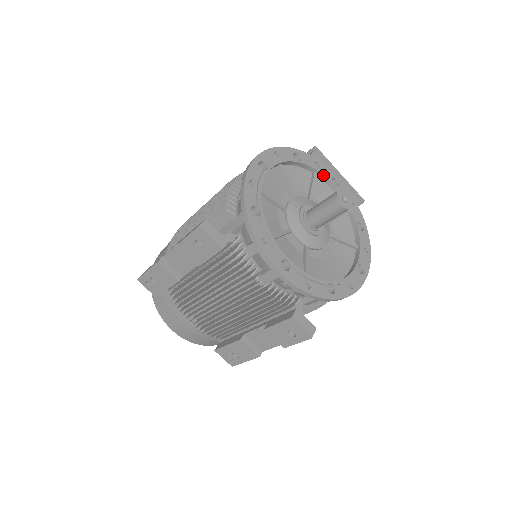
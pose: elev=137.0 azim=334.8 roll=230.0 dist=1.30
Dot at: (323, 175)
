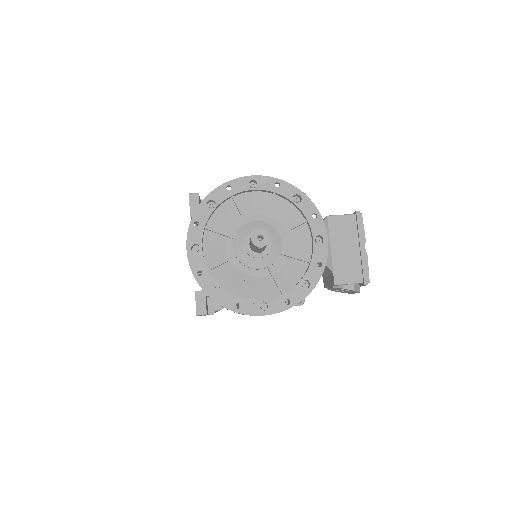
Dot at: (310, 226)
